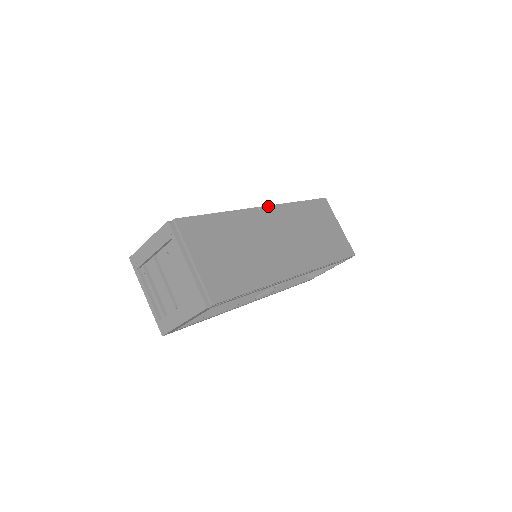
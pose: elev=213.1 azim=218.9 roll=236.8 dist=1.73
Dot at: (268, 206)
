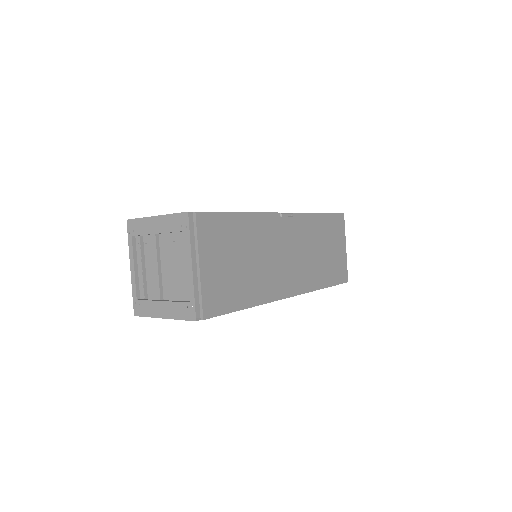
Dot at: (290, 213)
